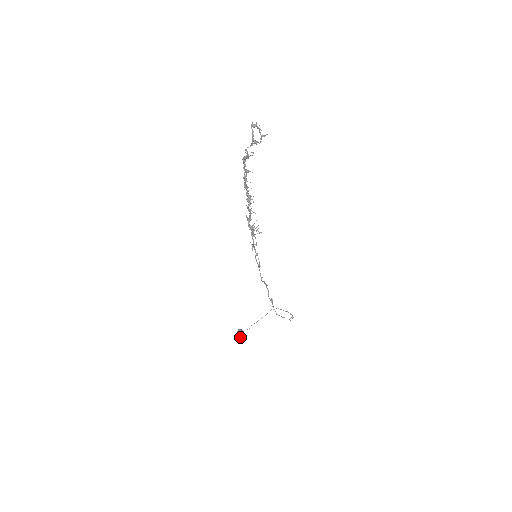
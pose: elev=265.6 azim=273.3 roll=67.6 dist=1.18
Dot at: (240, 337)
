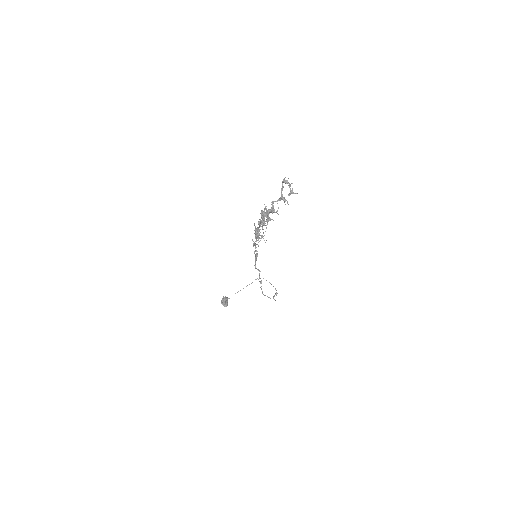
Dot at: (224, 305)
